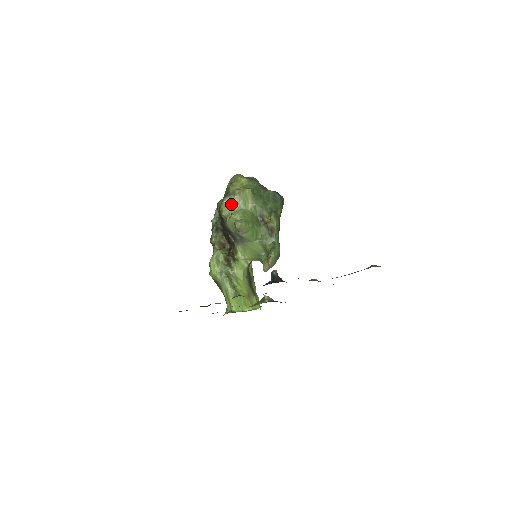
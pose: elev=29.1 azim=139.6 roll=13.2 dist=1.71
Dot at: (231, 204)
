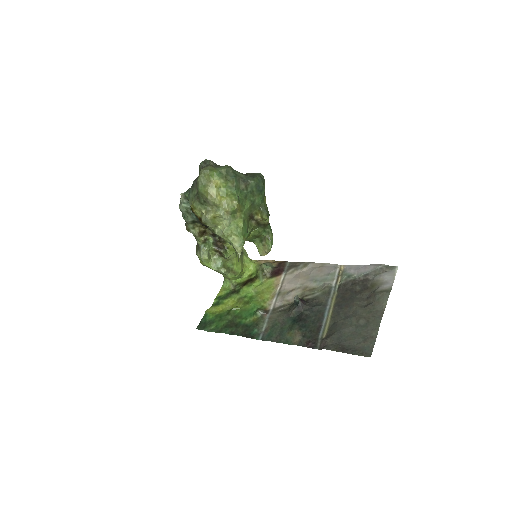
Dot at: (217, 220)
